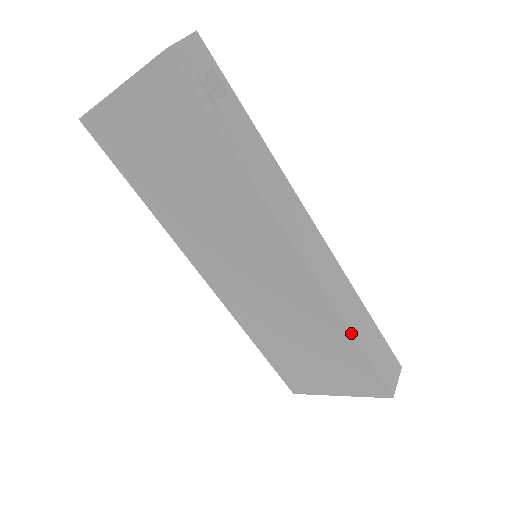
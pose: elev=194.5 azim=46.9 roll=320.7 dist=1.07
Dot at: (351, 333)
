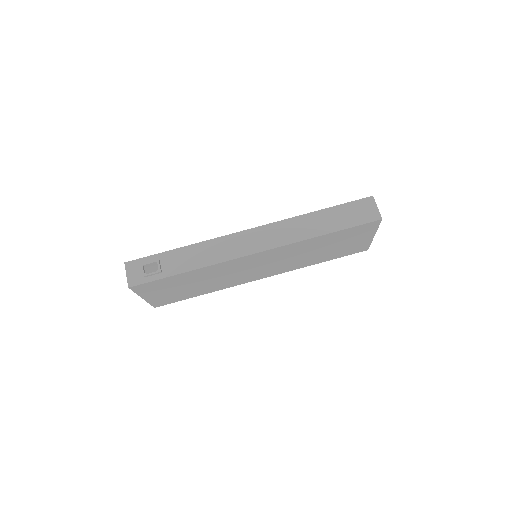
Dot at: (318, 236)
